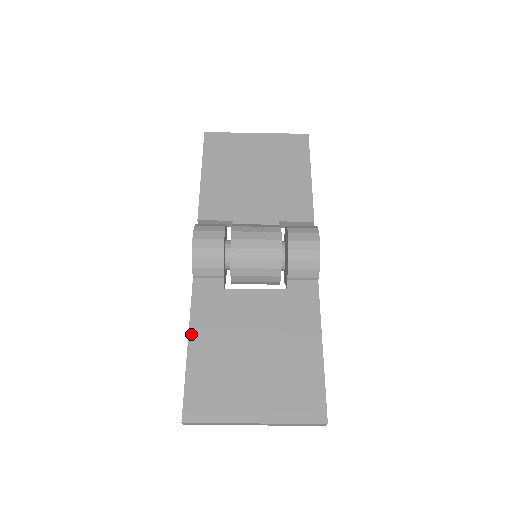
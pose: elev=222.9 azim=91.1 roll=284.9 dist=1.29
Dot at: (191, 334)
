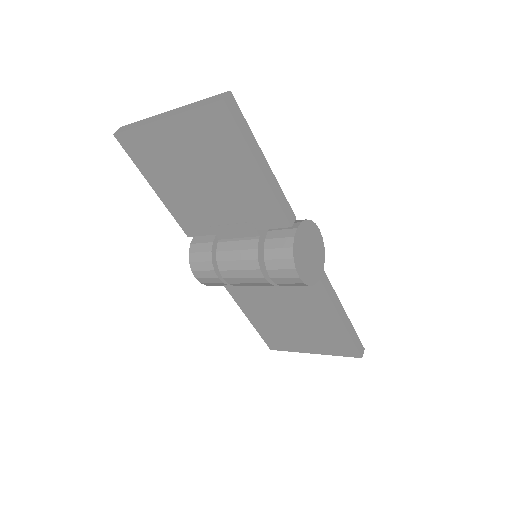
Dot at: (245, 312)
